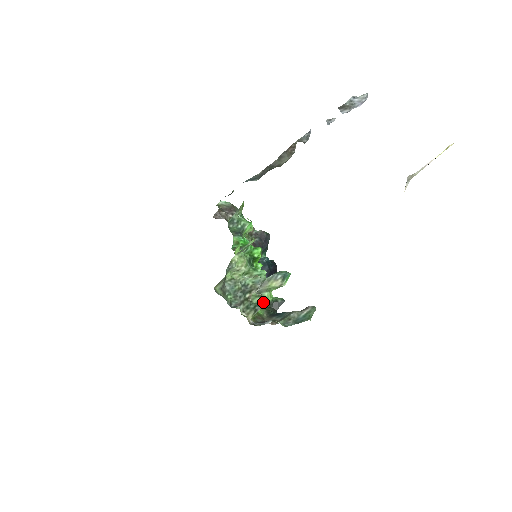
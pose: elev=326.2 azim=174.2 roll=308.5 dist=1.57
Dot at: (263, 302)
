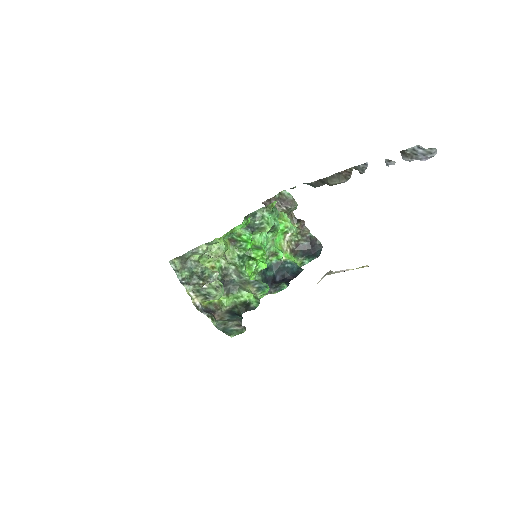
Dot at: (238, 297)
